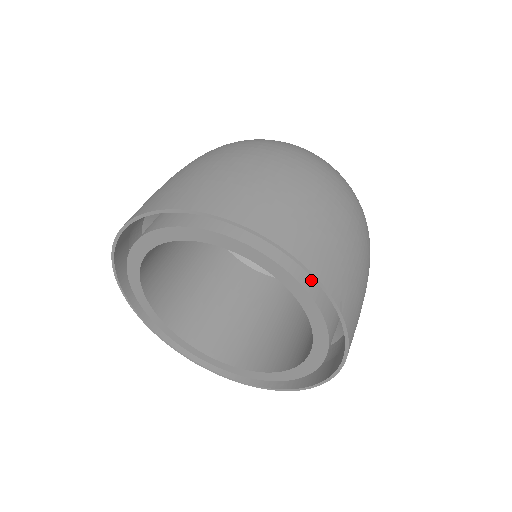
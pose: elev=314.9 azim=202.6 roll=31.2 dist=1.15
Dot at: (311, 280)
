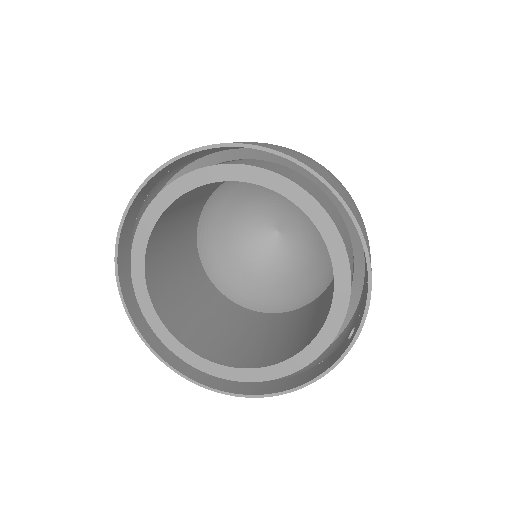
Dot at: (267, 168)
